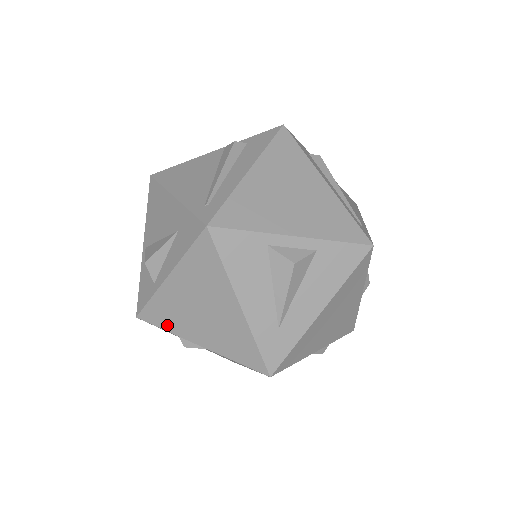
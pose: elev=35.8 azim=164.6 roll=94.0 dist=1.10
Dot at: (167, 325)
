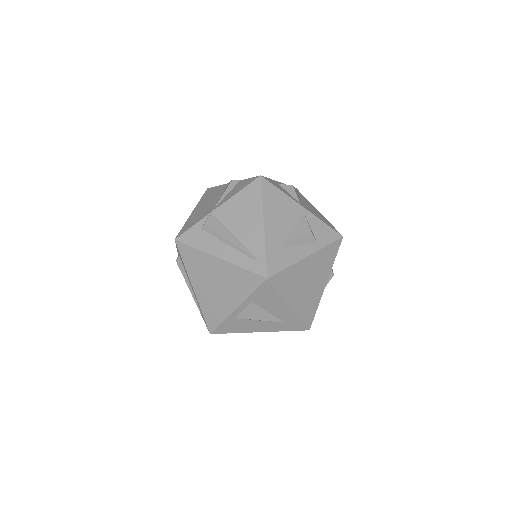
Dot at: occluded
